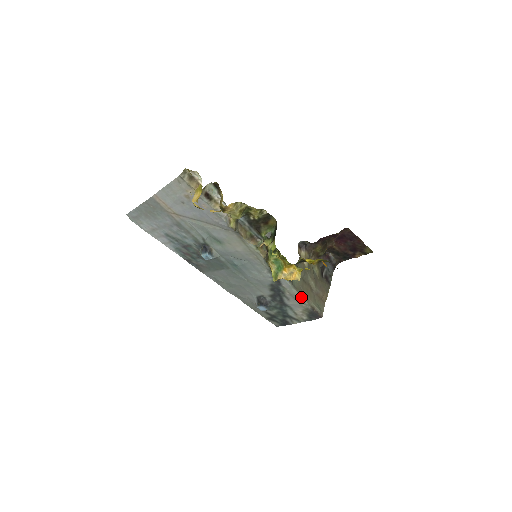
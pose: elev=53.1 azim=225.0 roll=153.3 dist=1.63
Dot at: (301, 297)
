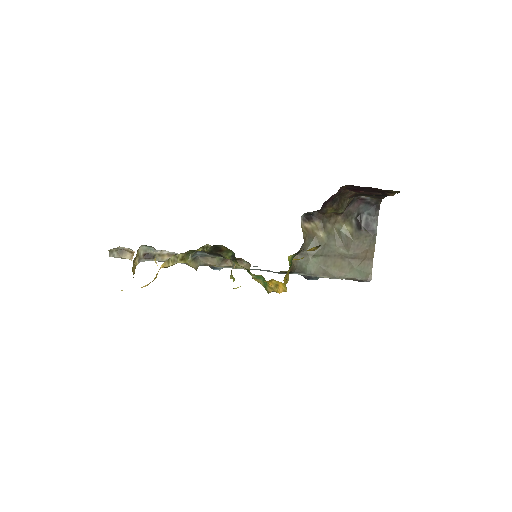
Dot at: (327, 277)
